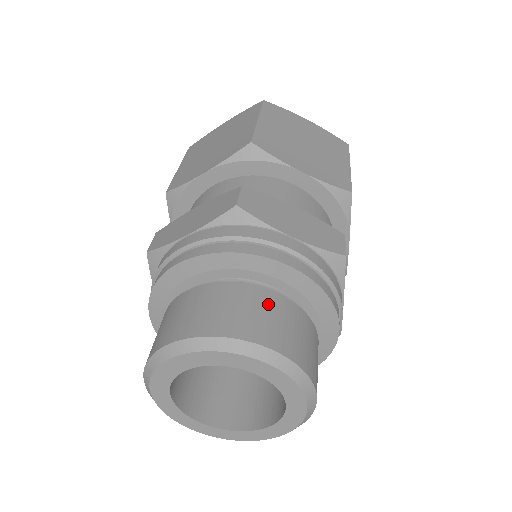
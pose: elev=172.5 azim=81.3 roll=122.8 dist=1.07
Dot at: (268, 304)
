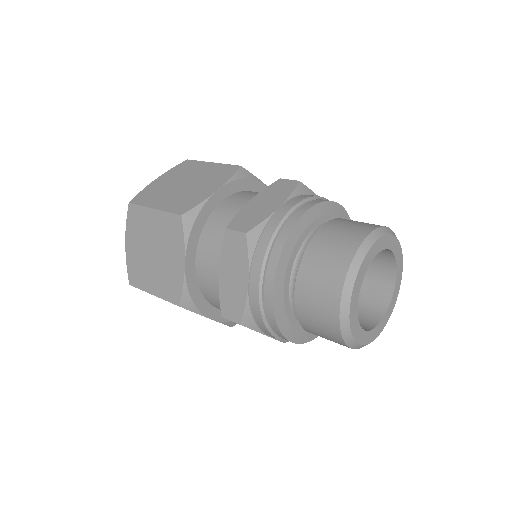
Dot at: occluded
